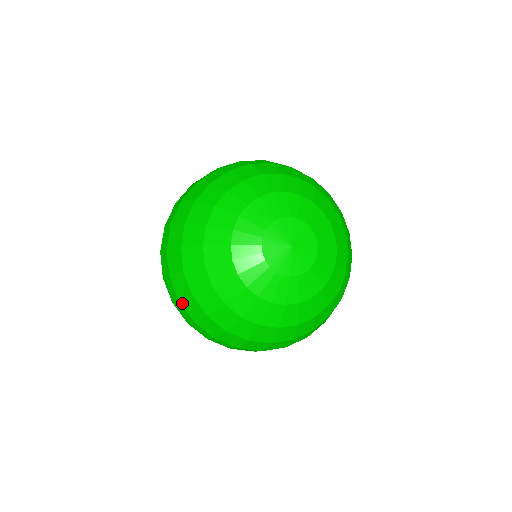
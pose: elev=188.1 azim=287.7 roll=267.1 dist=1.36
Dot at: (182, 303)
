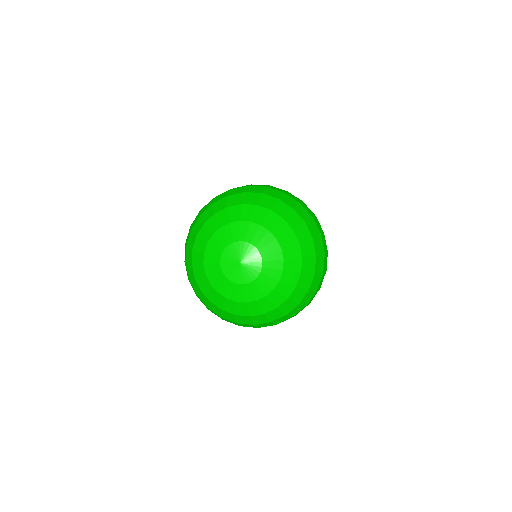
Dot at: (189, 281)
